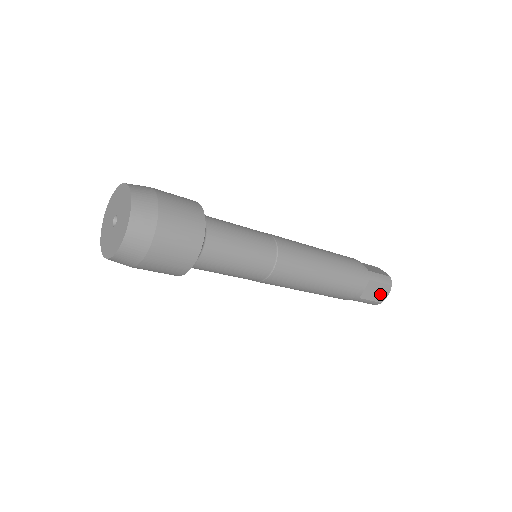
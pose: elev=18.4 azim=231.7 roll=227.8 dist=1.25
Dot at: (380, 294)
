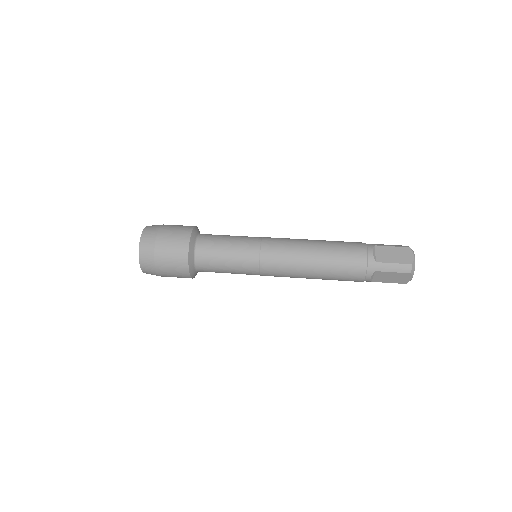
Dot at: (399, 279)
